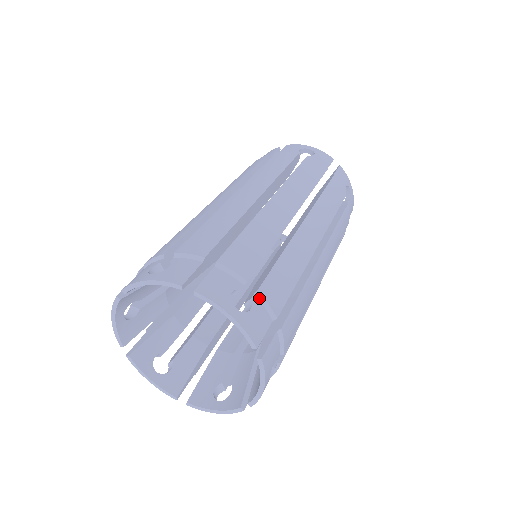
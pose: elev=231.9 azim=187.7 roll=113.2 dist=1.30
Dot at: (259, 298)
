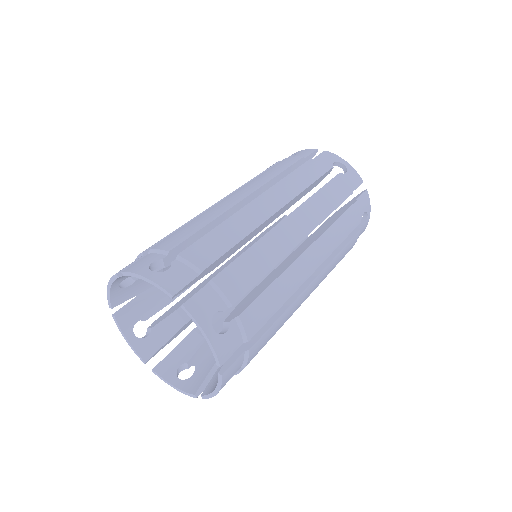
Dot at: (238, 322)
